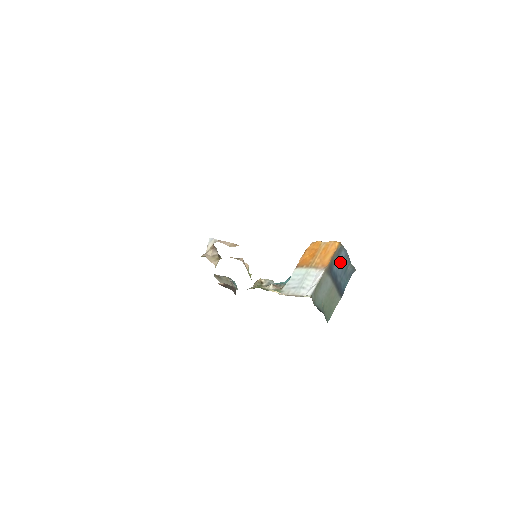
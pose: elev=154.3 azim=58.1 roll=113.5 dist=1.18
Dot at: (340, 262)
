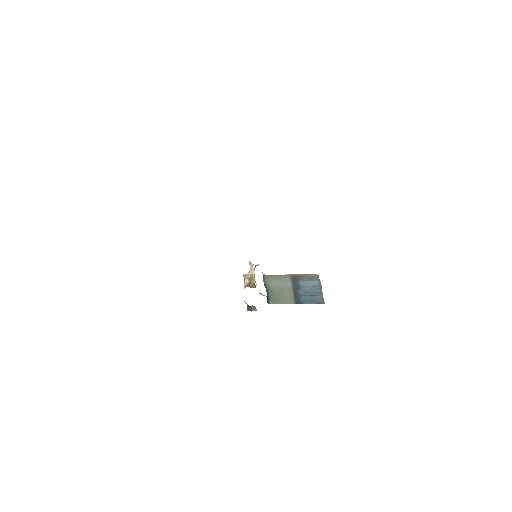
Dot at: (310, 285)
